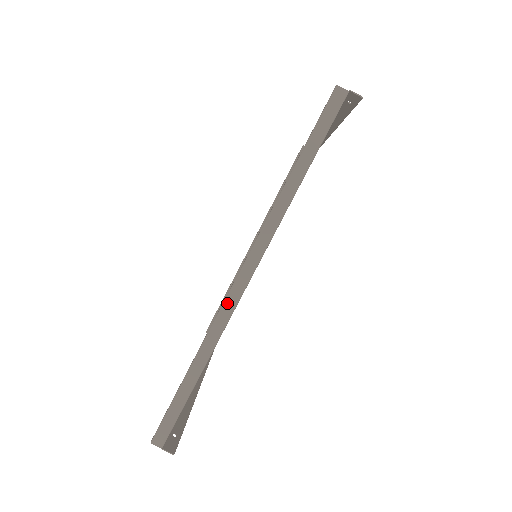
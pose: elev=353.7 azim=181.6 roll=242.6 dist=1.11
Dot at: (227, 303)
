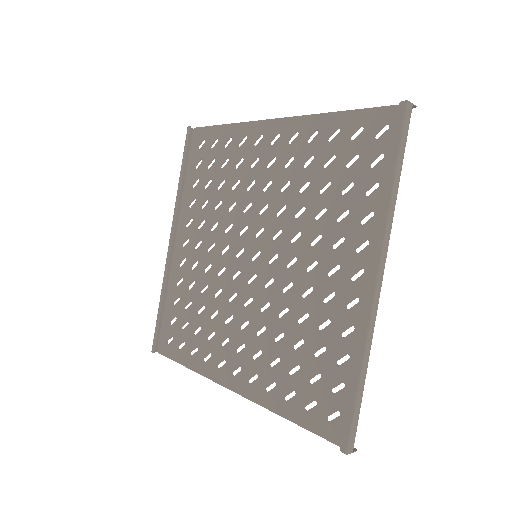
Dot at: (374, 308)
